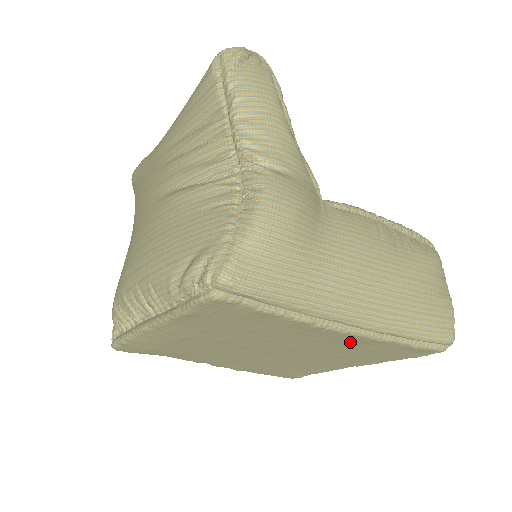
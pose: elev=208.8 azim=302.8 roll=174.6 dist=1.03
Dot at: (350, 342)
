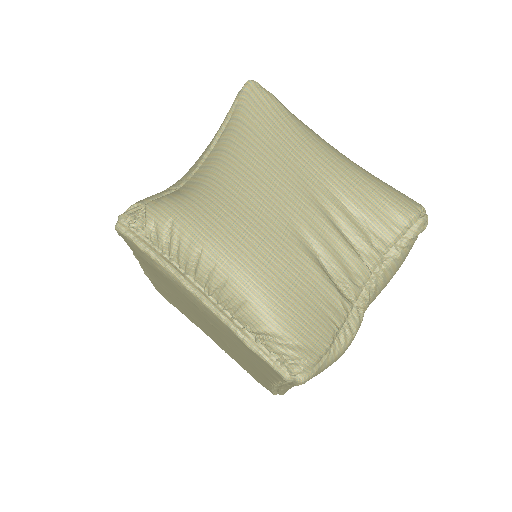
Dot at: (259, 375)
